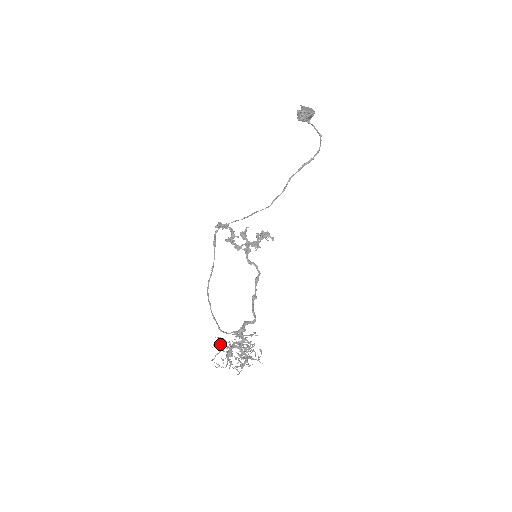
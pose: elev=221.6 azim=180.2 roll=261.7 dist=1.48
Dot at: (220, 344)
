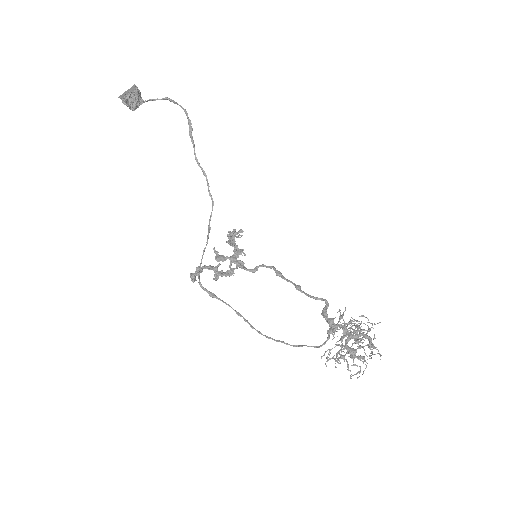
Dot at: (336, 356)
